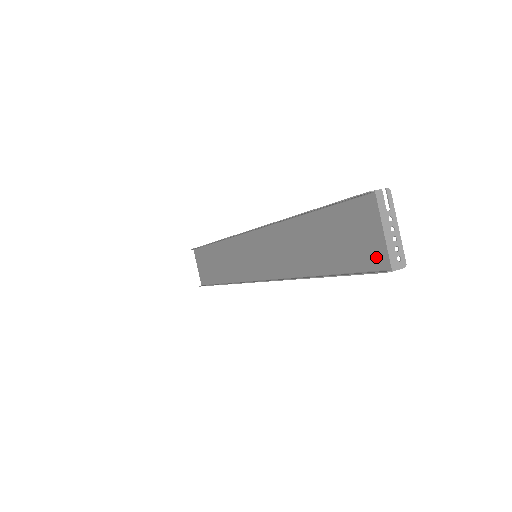
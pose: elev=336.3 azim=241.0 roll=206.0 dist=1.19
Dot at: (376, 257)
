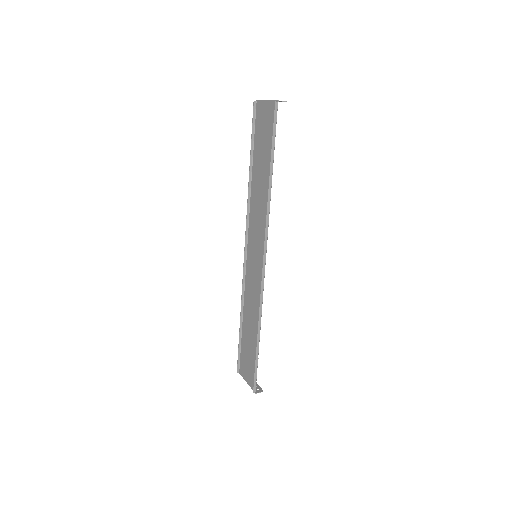
Dot at: (272, 111)
